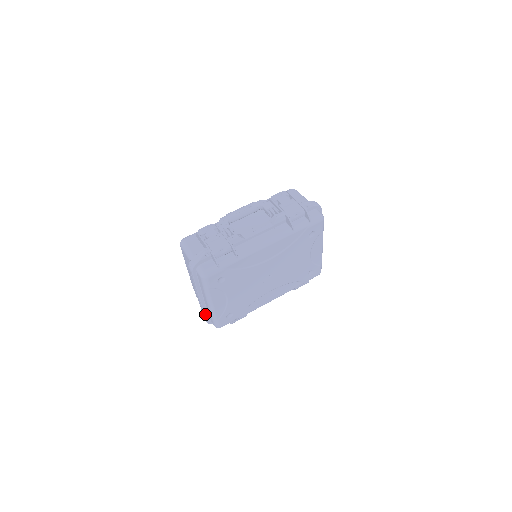
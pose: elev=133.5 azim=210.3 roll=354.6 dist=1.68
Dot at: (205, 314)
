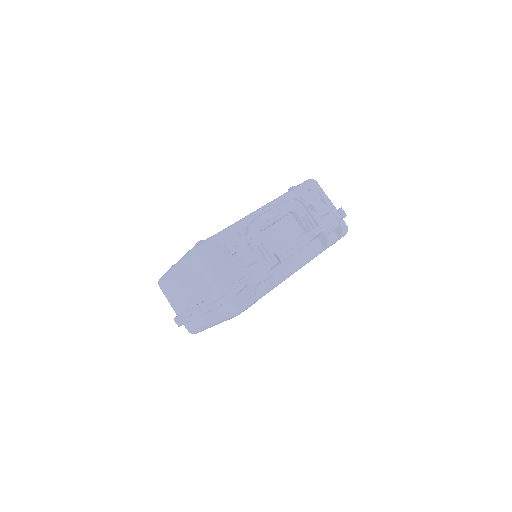
Dot at: (185, 323)
